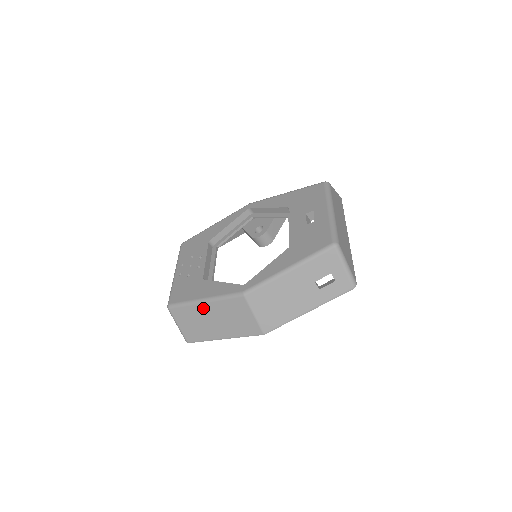
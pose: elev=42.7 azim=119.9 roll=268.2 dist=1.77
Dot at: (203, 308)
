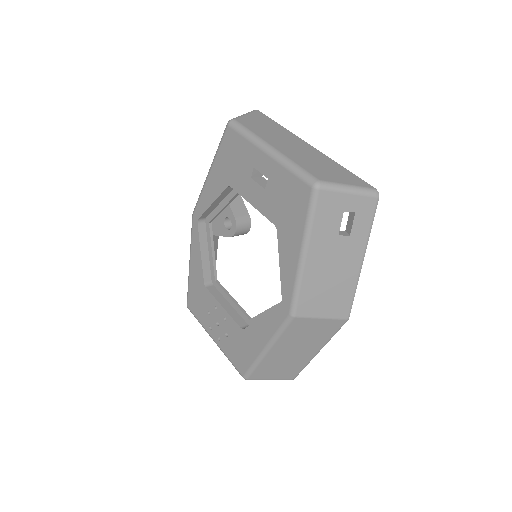
Dot at: (273, 355)
